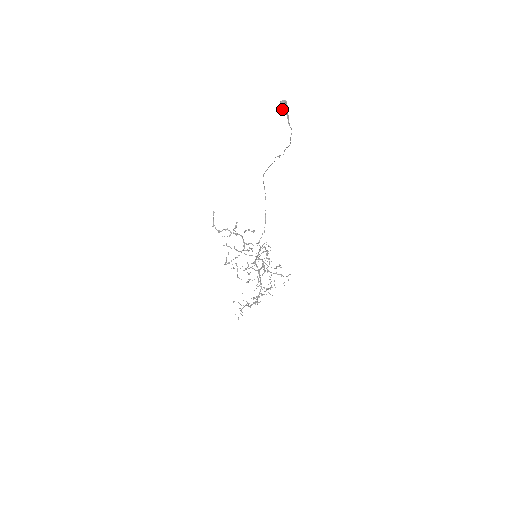
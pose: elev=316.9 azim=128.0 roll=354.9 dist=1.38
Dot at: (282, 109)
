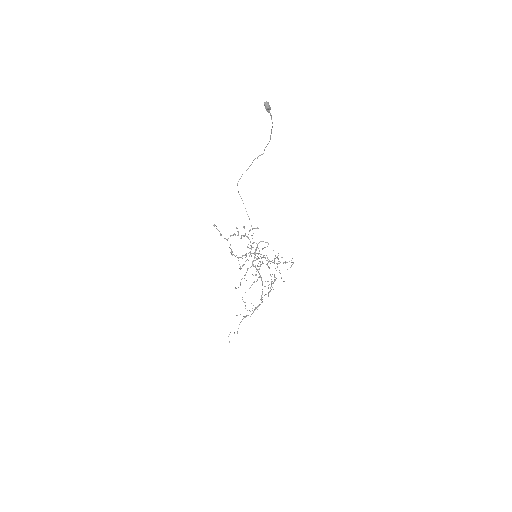
Dot at: (267, 109)
